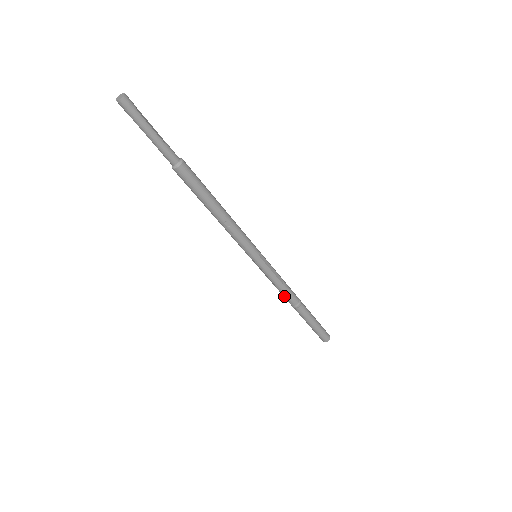
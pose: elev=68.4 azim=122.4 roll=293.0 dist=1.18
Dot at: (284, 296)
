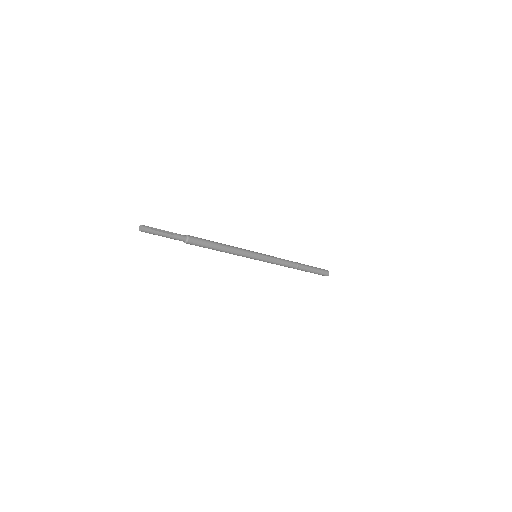
Dot at: occluded
